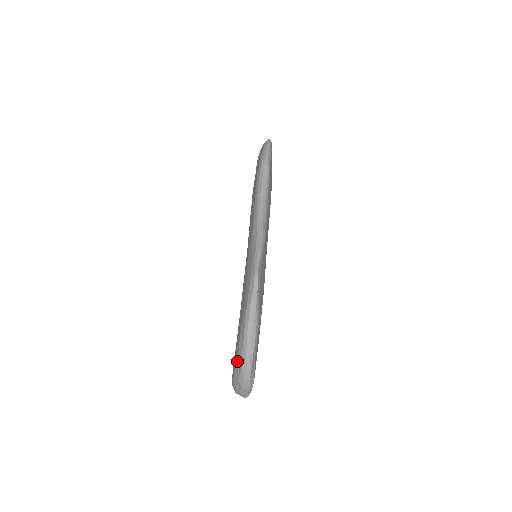
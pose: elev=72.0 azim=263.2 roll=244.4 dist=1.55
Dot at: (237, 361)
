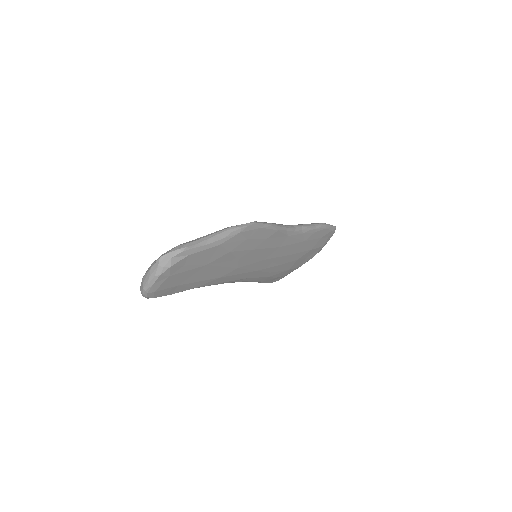
Dot at: occluded
